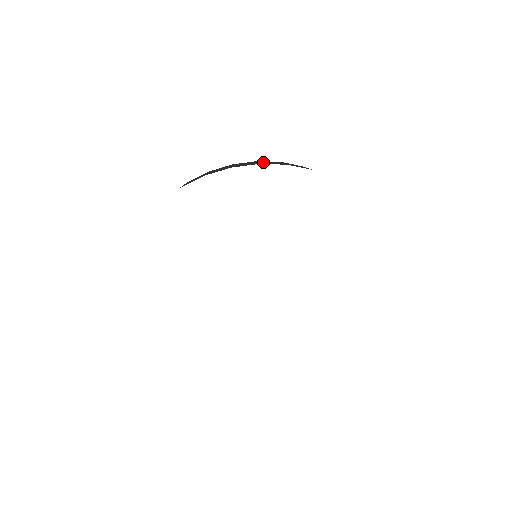
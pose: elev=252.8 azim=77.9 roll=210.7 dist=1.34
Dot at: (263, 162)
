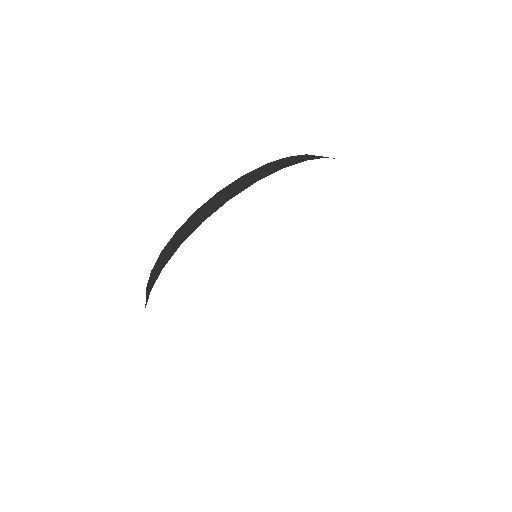
Dot at: (228, 191)
